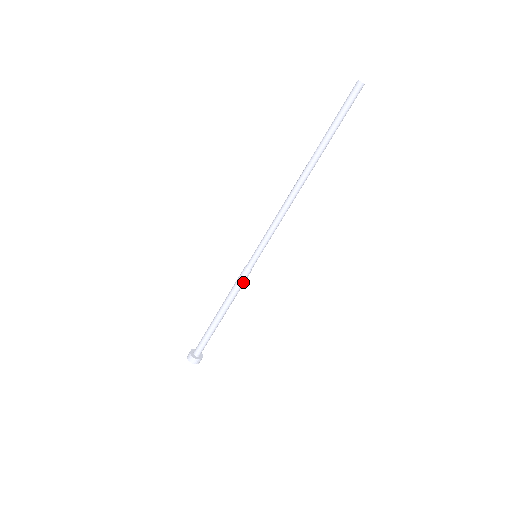
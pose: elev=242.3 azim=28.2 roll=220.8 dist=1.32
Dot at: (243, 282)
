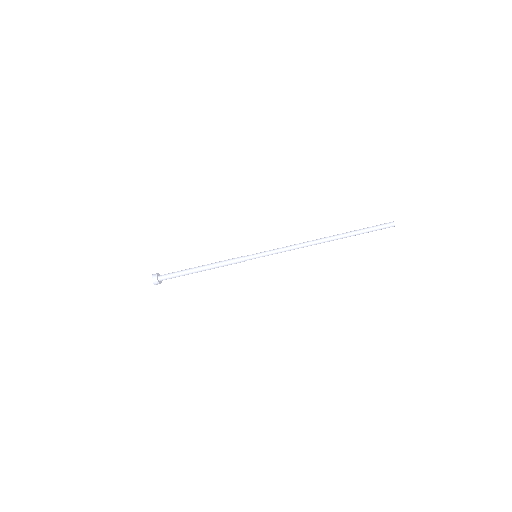
Dot at: (235, 263)
